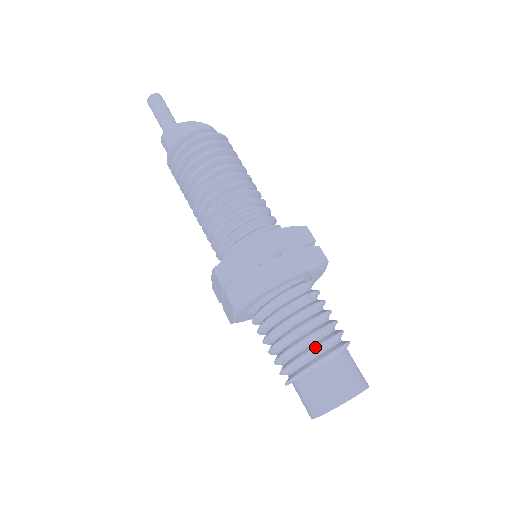
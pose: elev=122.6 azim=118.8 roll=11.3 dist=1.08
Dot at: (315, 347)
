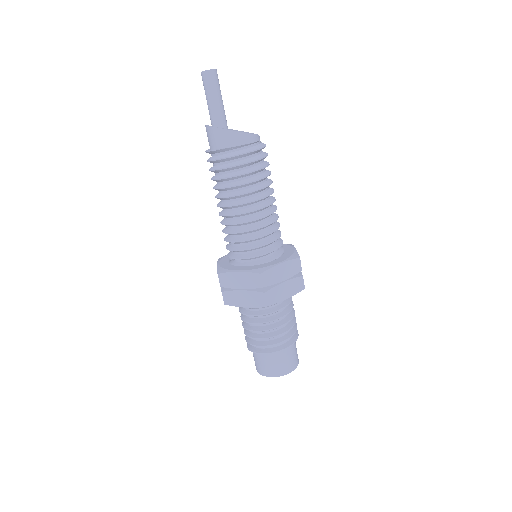
Dot at: (270, 345)
